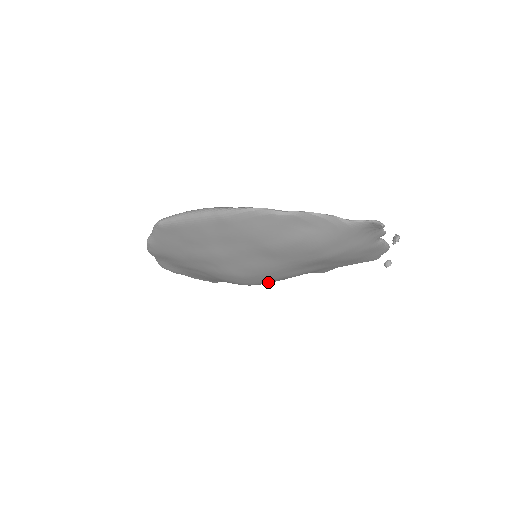
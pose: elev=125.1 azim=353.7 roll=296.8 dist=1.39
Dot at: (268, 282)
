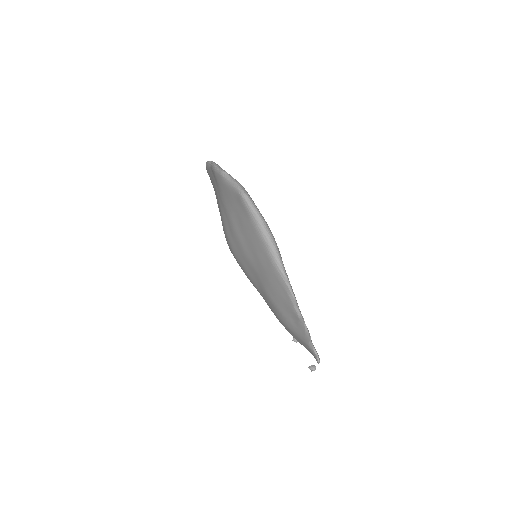
Dot at: occluded
